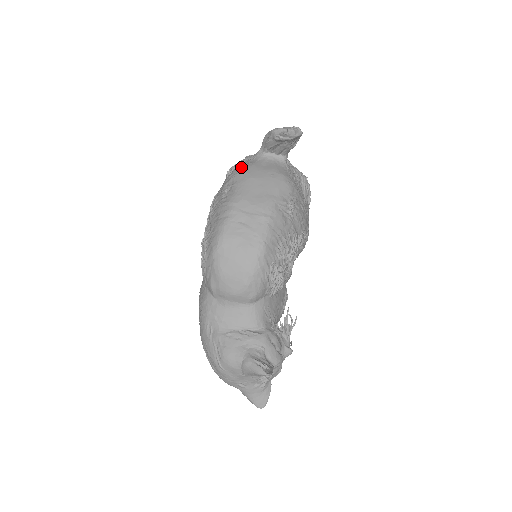
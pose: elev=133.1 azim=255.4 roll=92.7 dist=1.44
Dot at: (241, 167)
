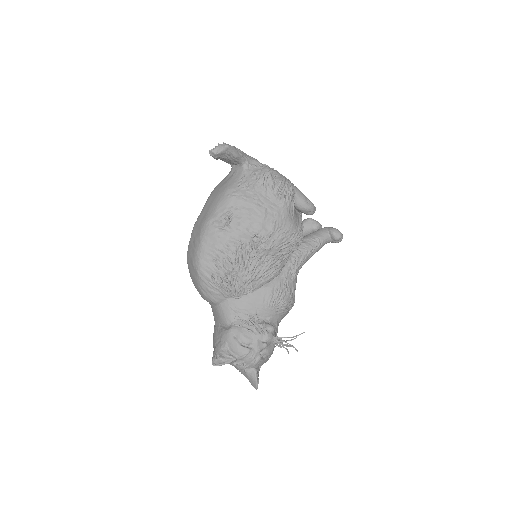
Dot at: occluded
